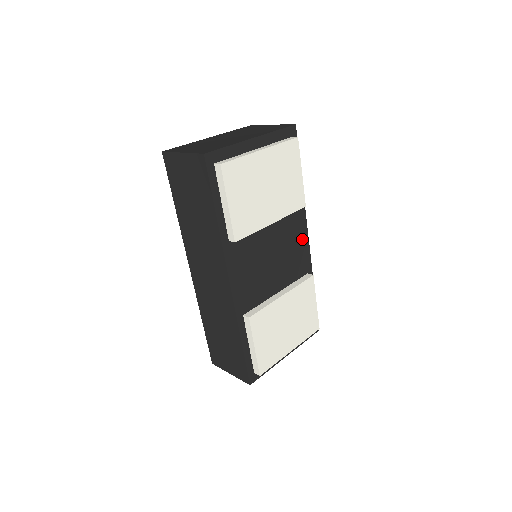
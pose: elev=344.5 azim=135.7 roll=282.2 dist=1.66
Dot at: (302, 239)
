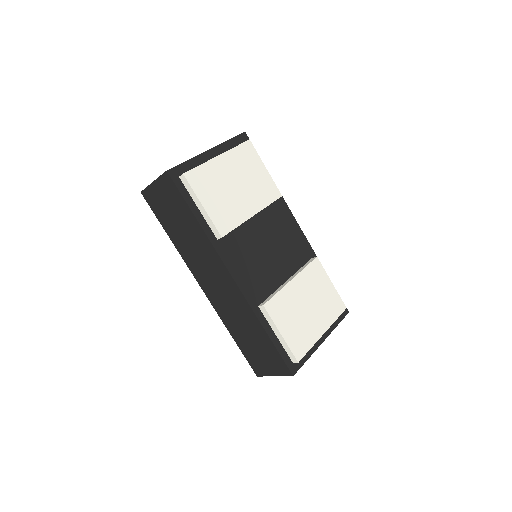
Dot at: (293, 227)
